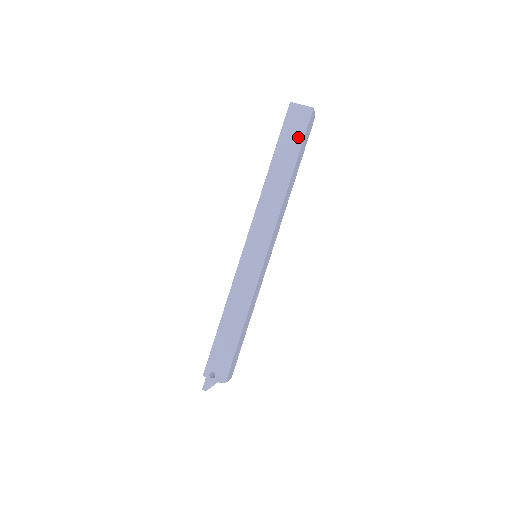
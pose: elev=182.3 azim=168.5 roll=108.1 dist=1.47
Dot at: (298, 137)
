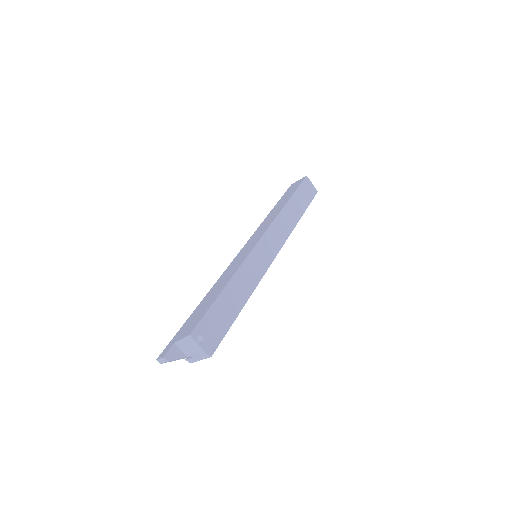
Dot at: (308, 199)
